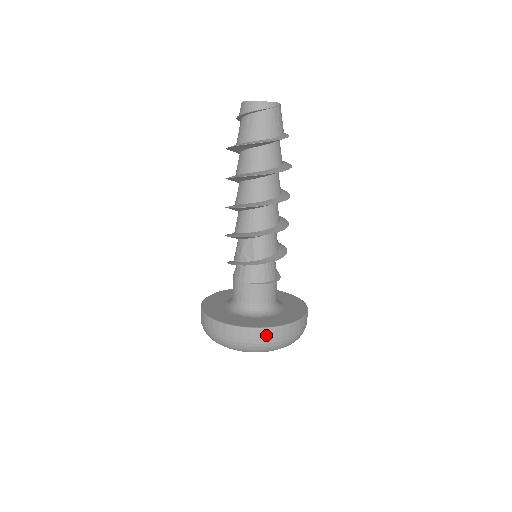
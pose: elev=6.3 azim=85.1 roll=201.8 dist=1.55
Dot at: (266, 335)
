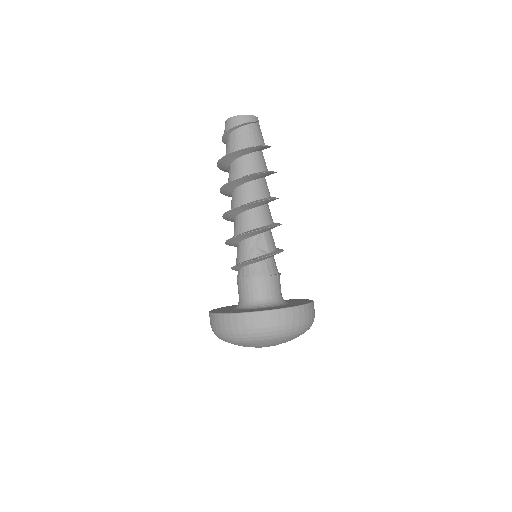
Dot at: (308, 311)
